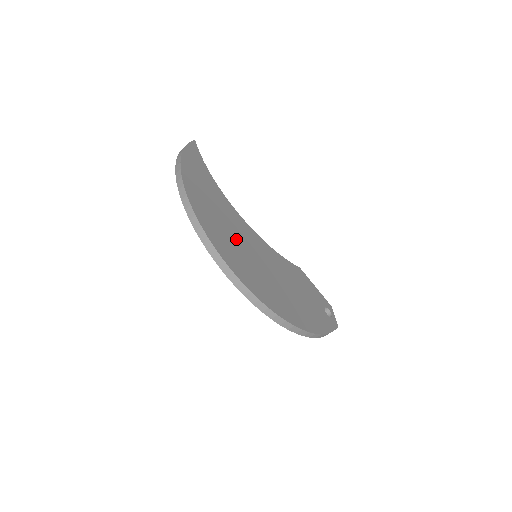
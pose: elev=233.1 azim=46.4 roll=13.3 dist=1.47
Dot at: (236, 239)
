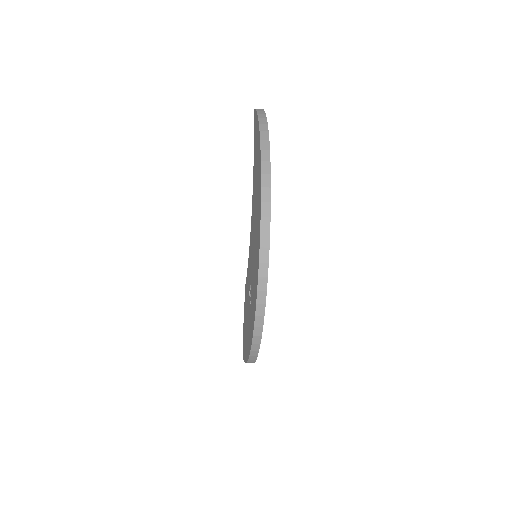
Dot at: occluded
